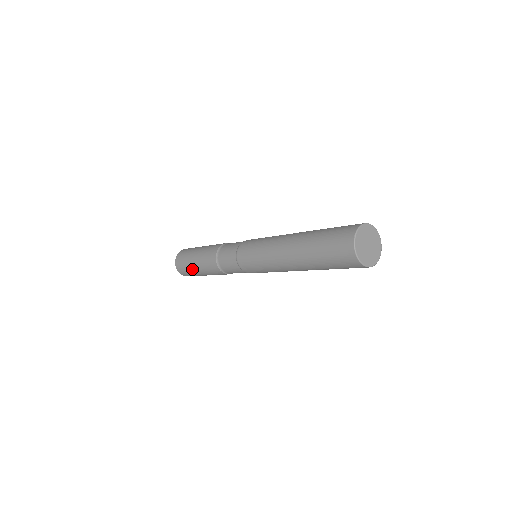
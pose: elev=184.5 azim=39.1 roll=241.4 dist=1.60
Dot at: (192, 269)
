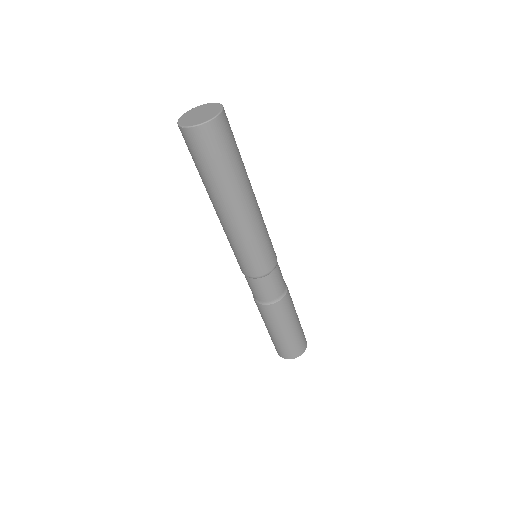
Dot at: (285, 339)
